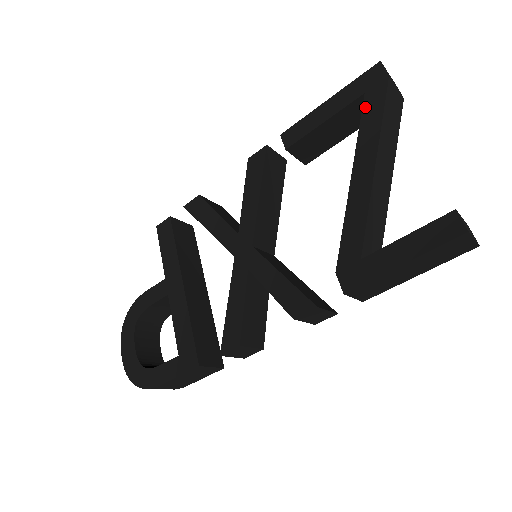
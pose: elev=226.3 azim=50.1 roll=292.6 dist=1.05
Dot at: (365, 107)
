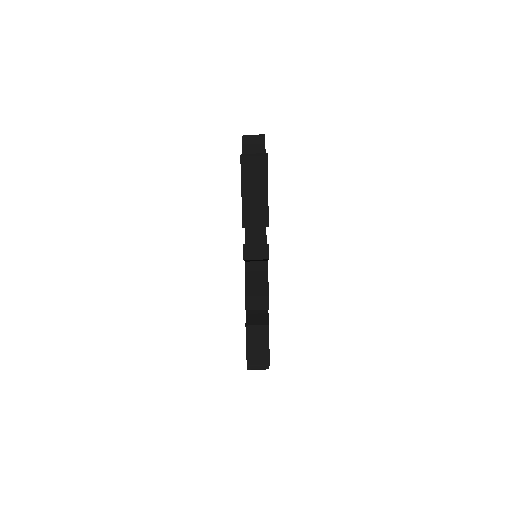
Dot at: occluded
